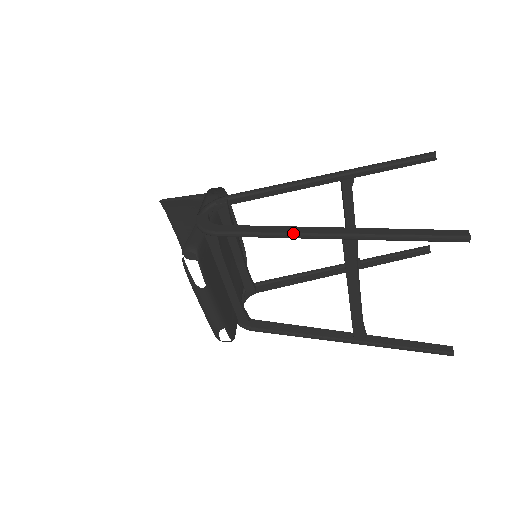
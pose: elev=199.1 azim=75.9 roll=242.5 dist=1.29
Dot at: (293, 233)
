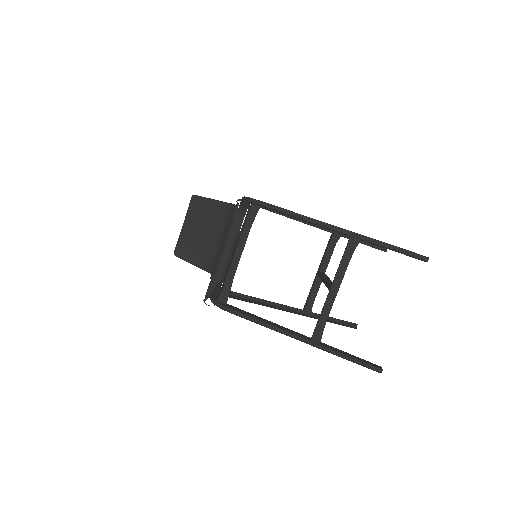
Dot at: (320, 221)
